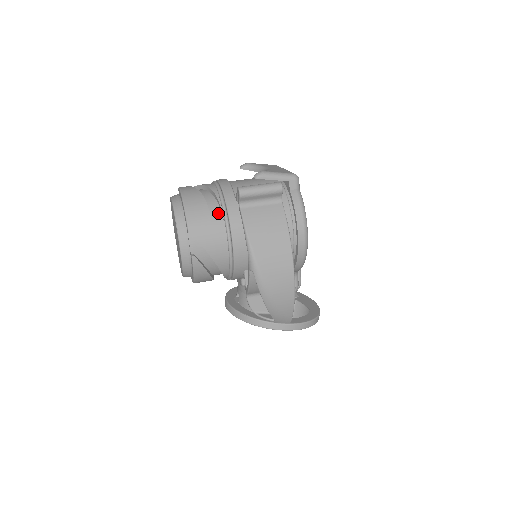
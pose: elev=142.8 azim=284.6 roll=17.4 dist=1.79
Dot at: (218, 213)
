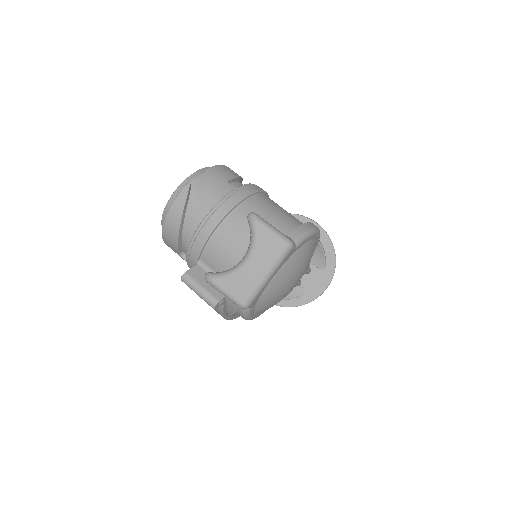
Dot at: occluded
